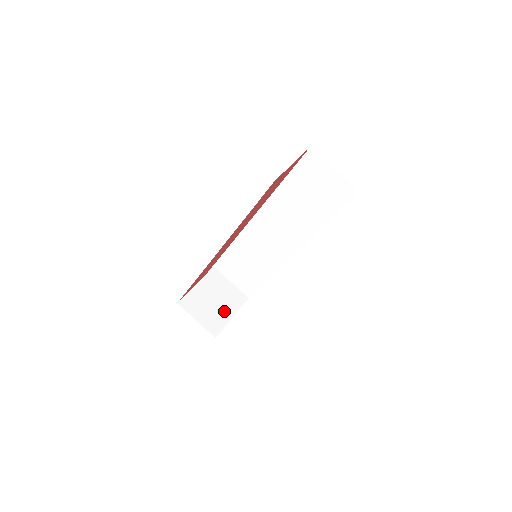
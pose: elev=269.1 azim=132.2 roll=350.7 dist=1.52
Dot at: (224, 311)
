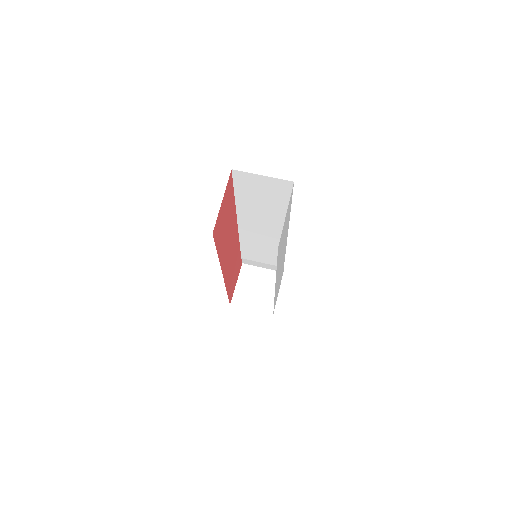
Dot at: (270, 287)
